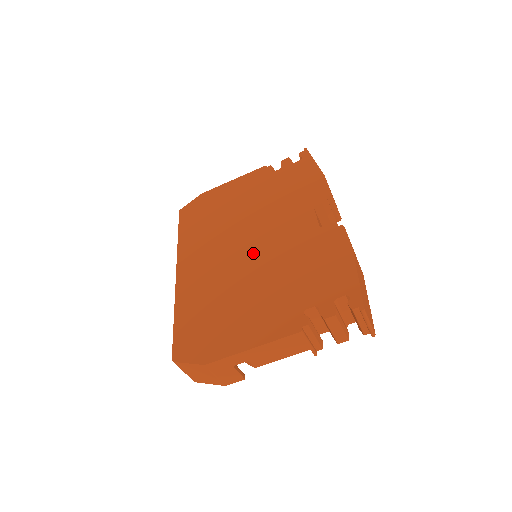
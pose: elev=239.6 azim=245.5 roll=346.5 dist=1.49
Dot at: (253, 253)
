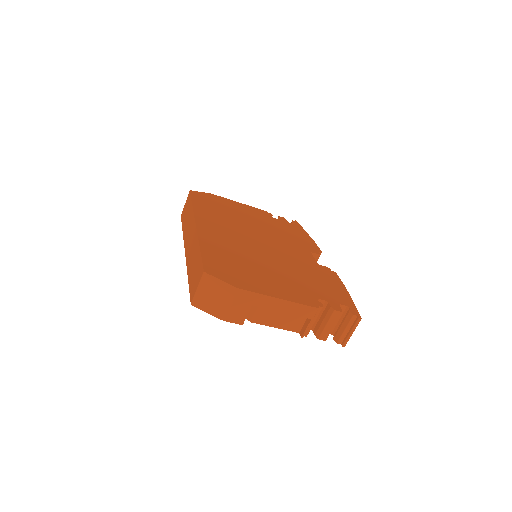
Dot at: (268, 249)
